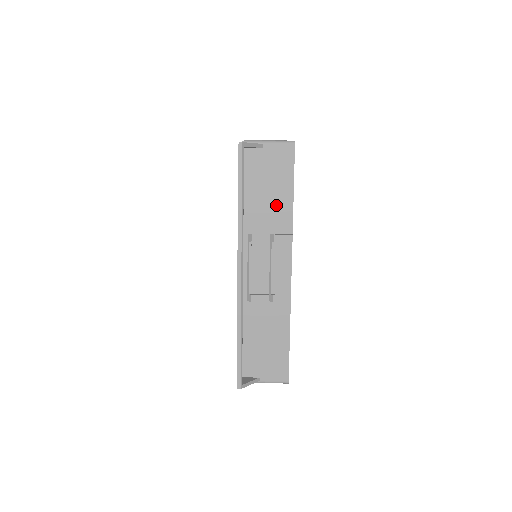
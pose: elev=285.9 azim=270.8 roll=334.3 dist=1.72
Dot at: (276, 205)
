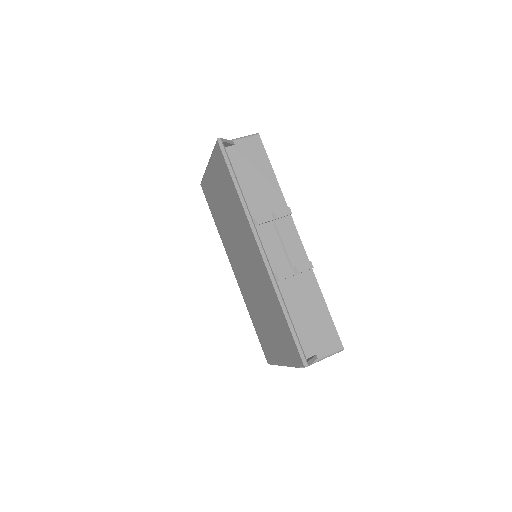
Dot at: (265, 188)
